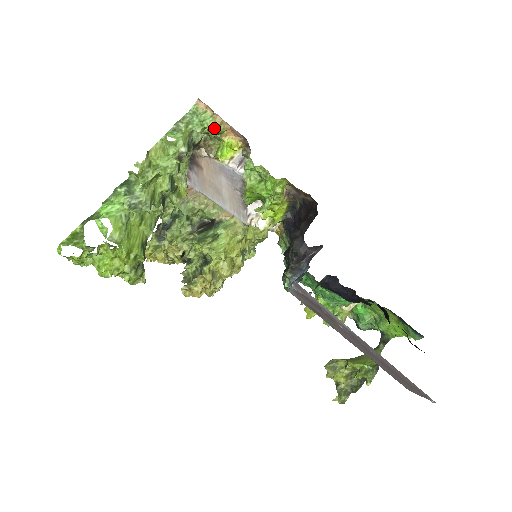
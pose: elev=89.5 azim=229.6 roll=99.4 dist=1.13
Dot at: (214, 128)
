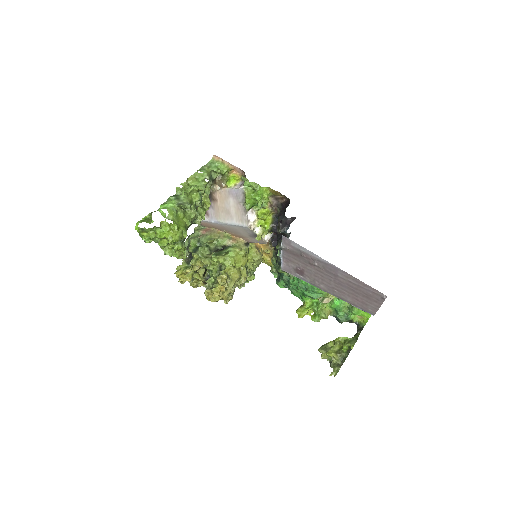
Dot at: (224, 168)
